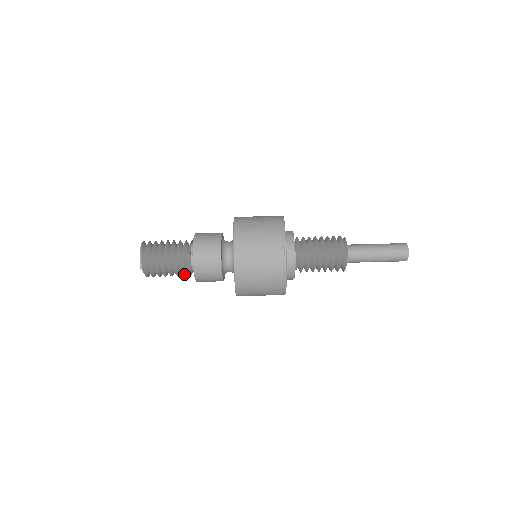
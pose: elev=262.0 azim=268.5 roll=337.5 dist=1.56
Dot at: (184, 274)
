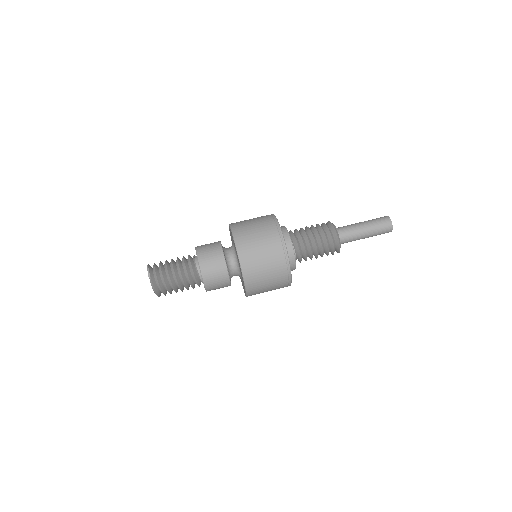
Dot at: (191, 282)
